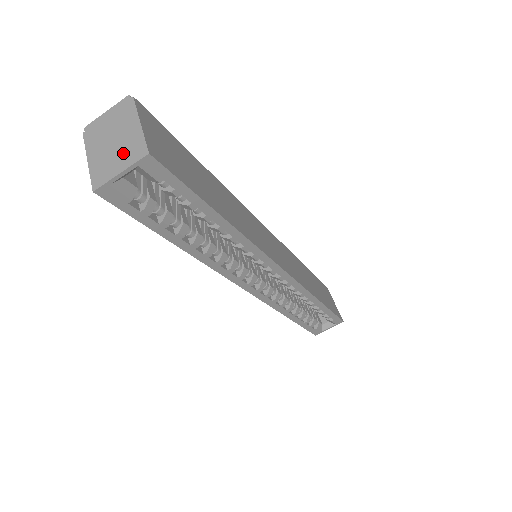
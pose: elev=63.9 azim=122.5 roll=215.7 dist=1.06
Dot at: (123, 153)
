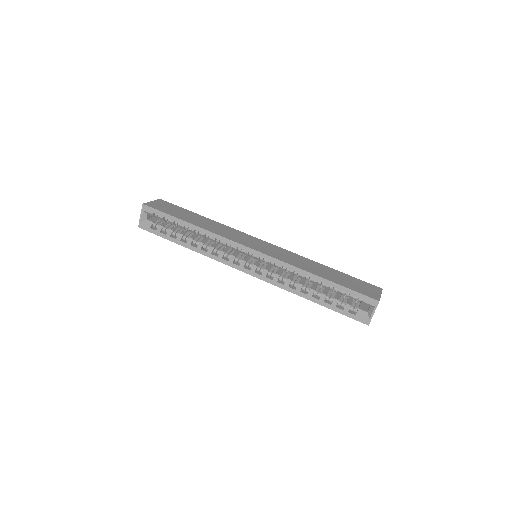
Dot at: occluded
